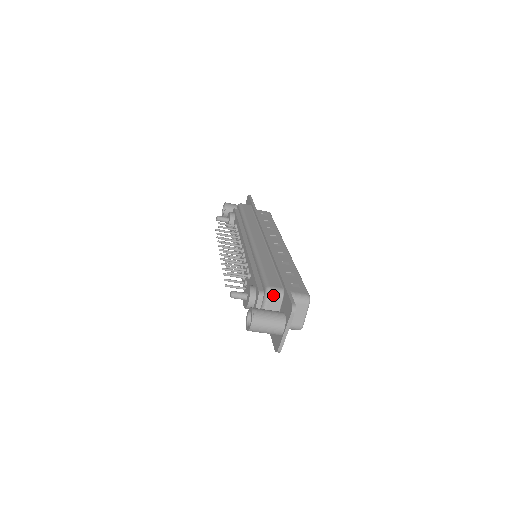
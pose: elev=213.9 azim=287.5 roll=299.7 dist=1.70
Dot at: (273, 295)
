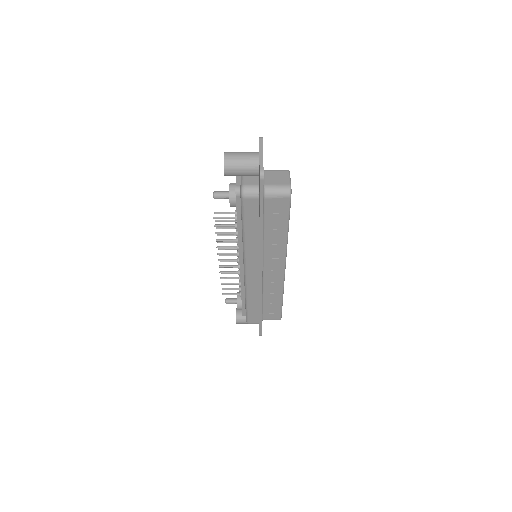
Dot at: occluded
